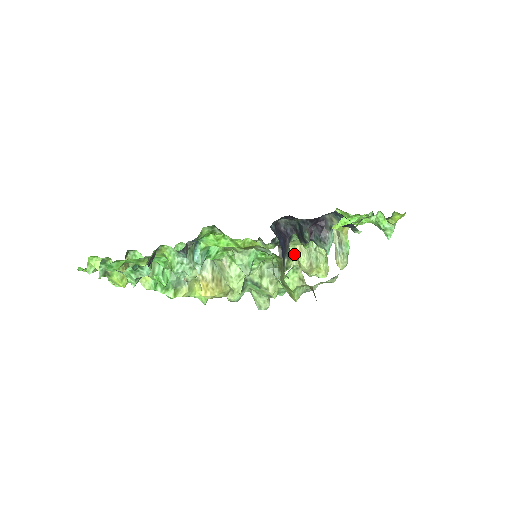
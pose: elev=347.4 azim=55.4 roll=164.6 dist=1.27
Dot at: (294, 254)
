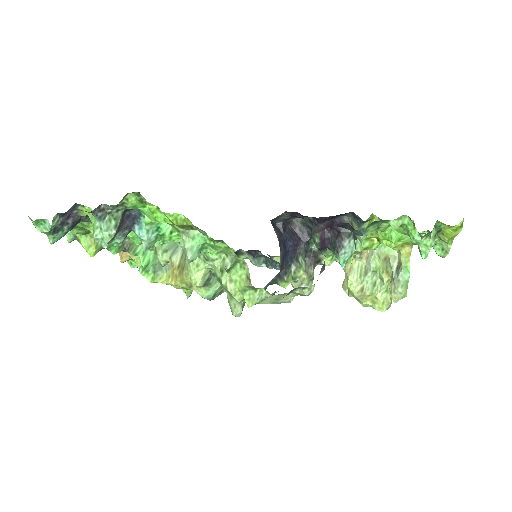
Dot at: occluded
